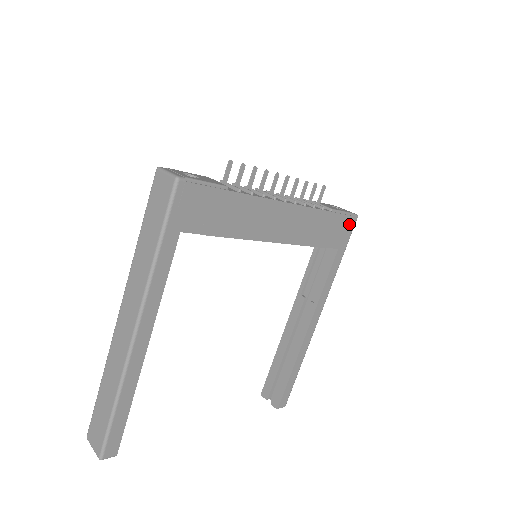
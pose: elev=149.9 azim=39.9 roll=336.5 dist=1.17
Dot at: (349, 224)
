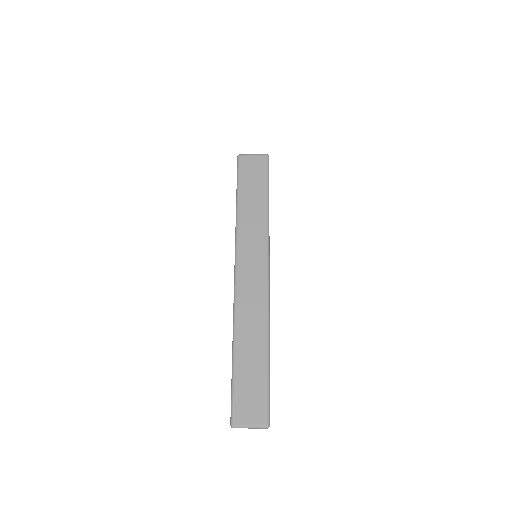
Dot at: occluded
